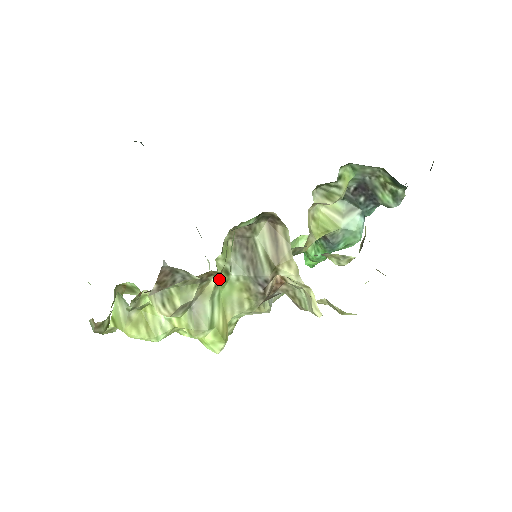
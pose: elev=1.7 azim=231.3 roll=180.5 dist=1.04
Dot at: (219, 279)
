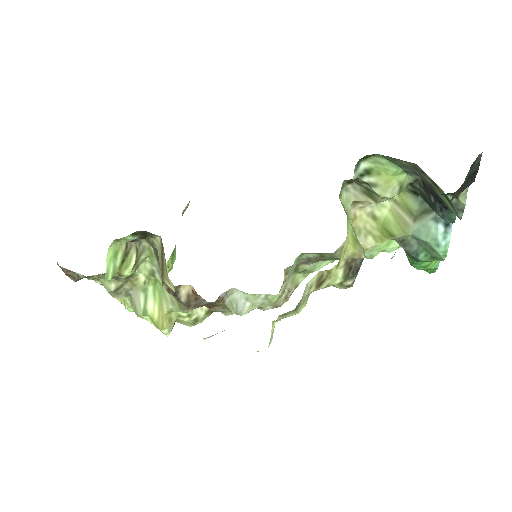
Dot at: (148, 278)
